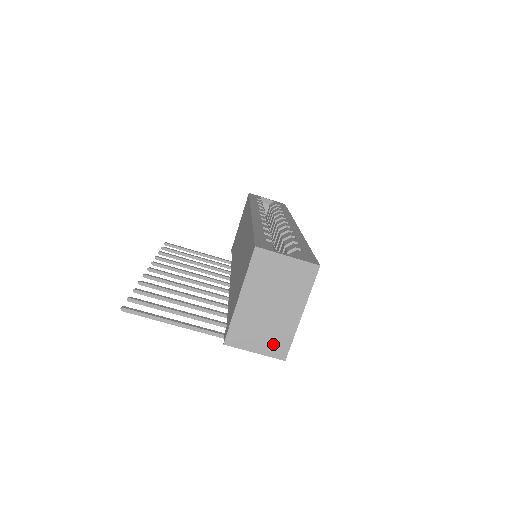
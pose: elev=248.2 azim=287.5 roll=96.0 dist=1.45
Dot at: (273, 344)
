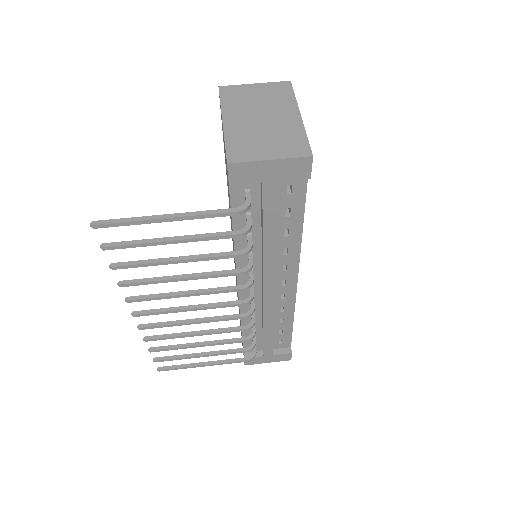
Dot at: (287, 146)
